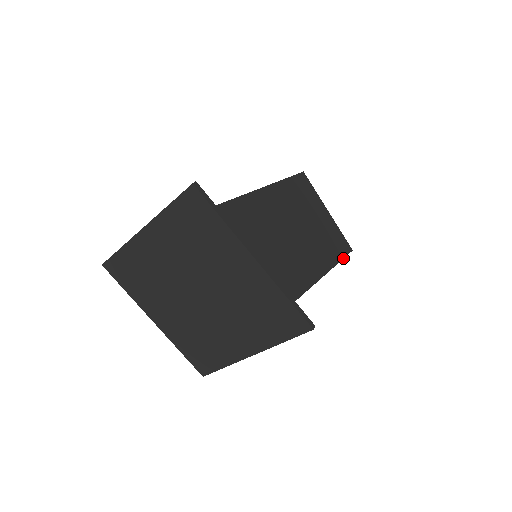
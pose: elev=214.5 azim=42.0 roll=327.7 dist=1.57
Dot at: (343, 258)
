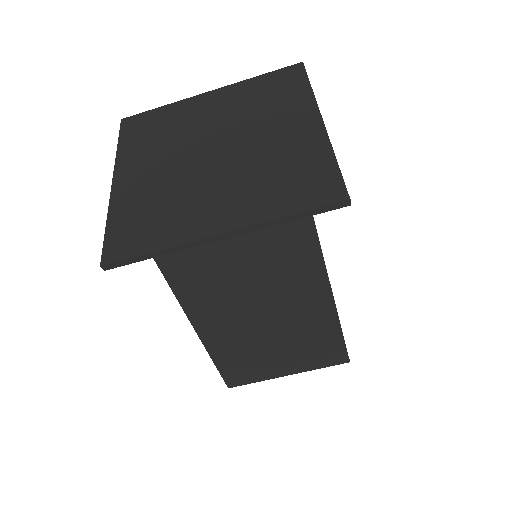
Dot at: (344, 340)
